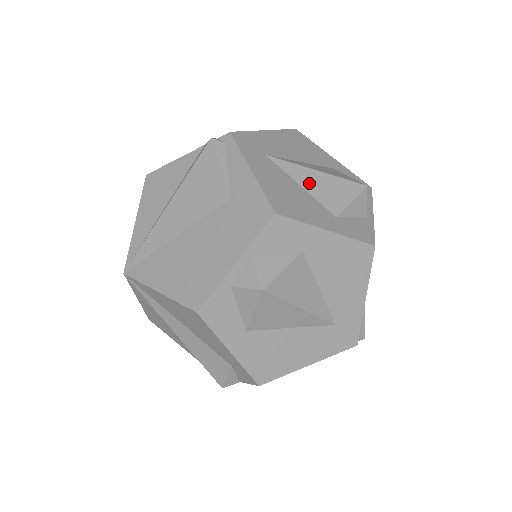
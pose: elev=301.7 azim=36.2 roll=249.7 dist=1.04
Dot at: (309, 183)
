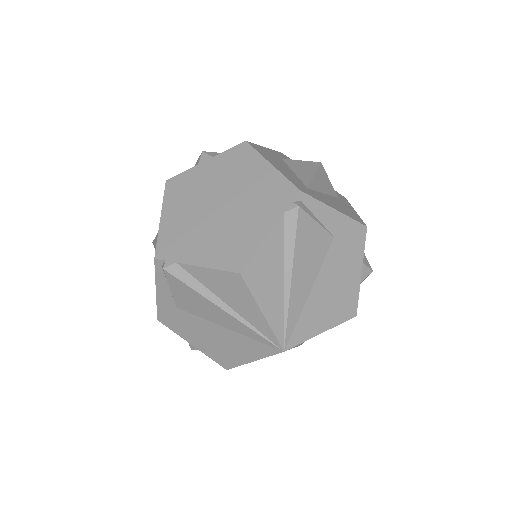
Dot at: (322, 187)
